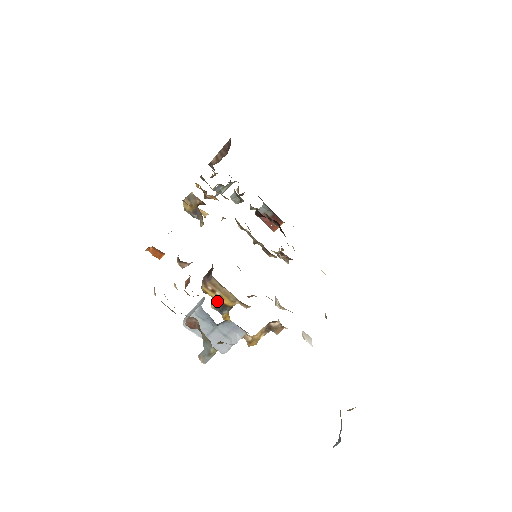
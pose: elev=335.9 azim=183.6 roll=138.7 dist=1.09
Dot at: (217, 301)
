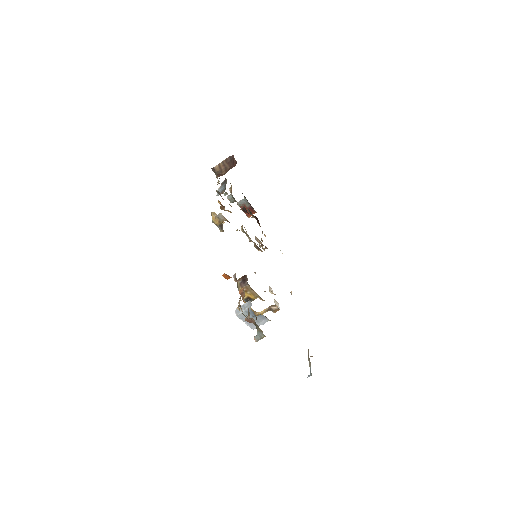
Dot at: (246, 296)
